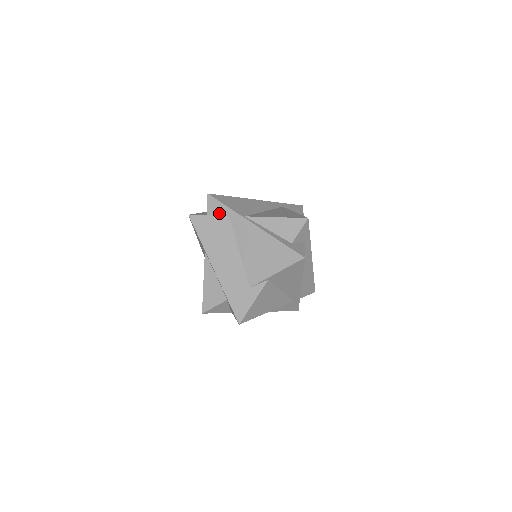
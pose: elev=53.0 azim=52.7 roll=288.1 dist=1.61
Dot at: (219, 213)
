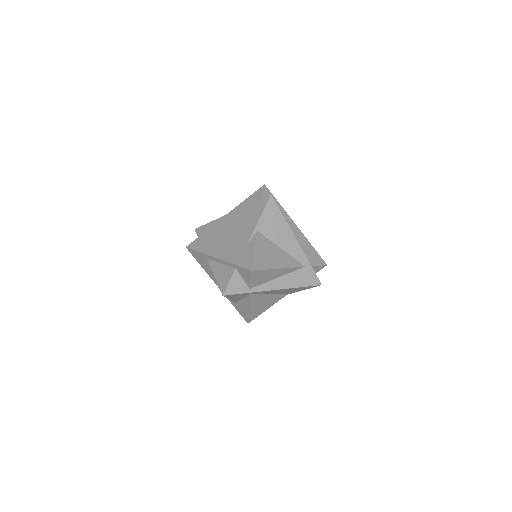
Dot at: (206, 230)
